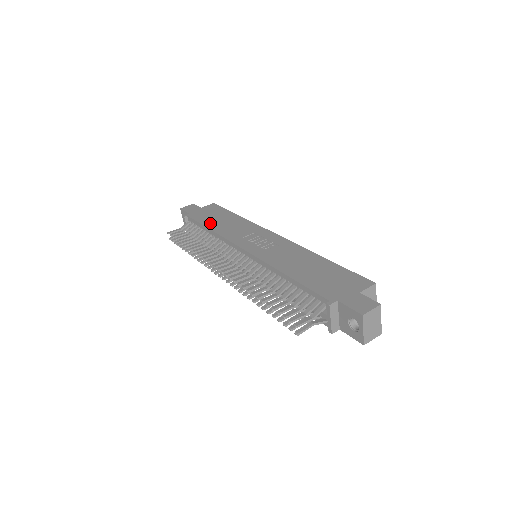
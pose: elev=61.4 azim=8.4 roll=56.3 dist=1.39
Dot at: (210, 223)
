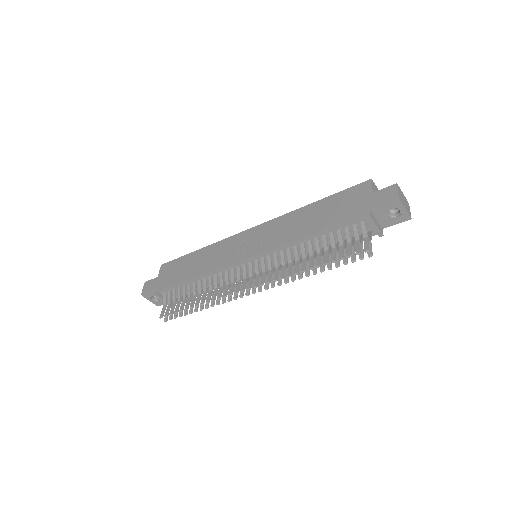
Dot at: (187, 275)
